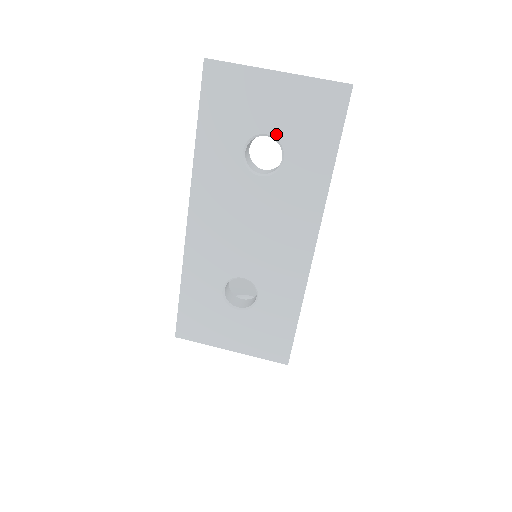
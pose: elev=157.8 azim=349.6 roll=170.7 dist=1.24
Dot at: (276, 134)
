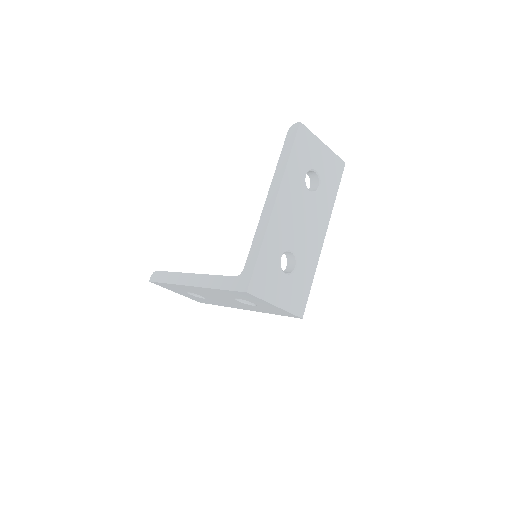
Dot at: (319, 172)
